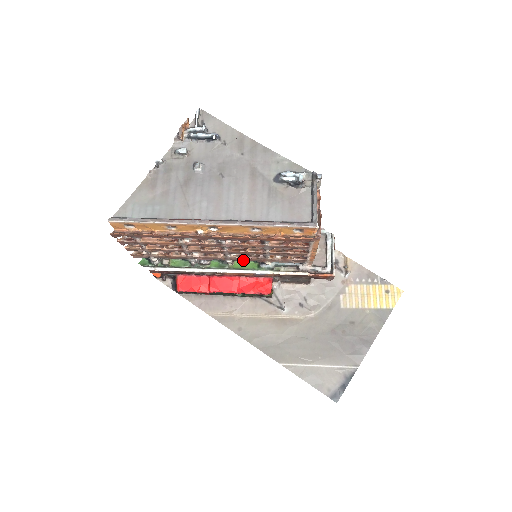
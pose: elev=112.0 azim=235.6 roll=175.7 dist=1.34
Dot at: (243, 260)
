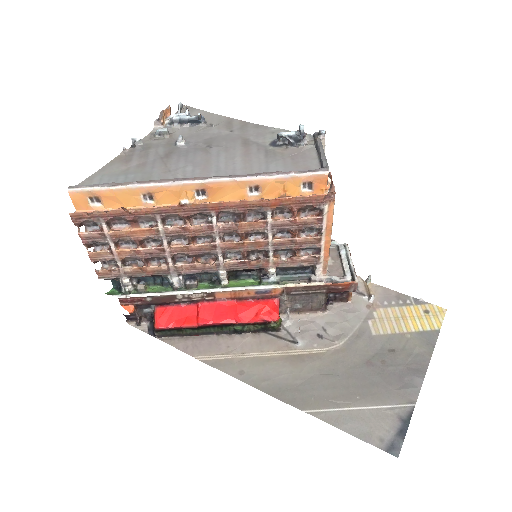
Dot at: (240, 268)
